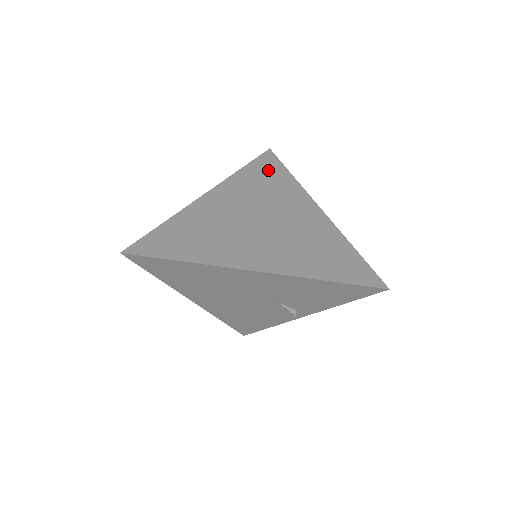
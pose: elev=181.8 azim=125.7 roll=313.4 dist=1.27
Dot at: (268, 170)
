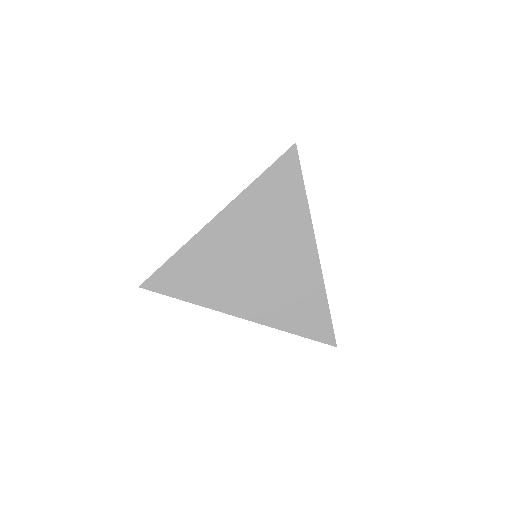
Dot at: (283, 184)
